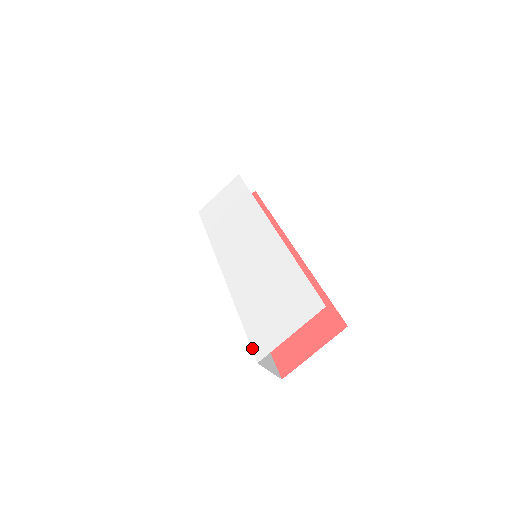
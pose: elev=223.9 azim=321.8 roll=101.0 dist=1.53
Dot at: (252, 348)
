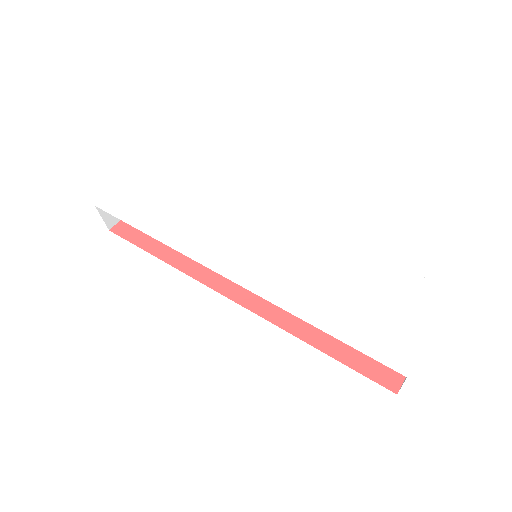
Dot at: (382, 362)
